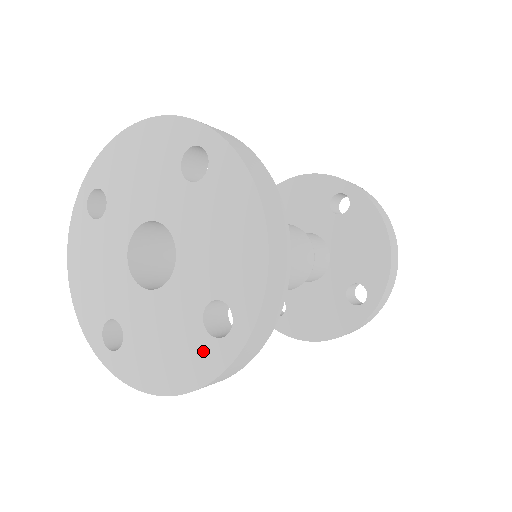
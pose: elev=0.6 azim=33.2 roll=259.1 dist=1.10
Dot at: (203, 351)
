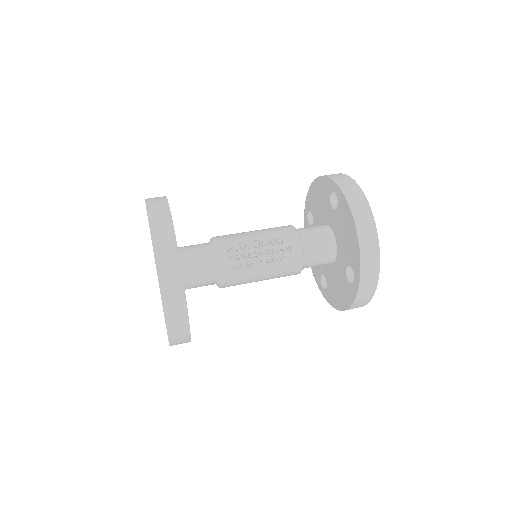
Dot at: occluded
